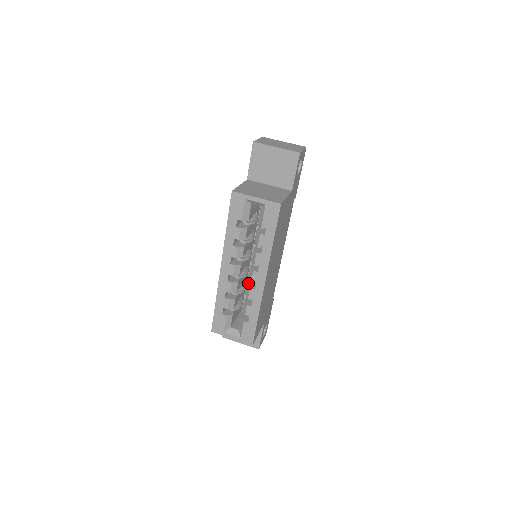
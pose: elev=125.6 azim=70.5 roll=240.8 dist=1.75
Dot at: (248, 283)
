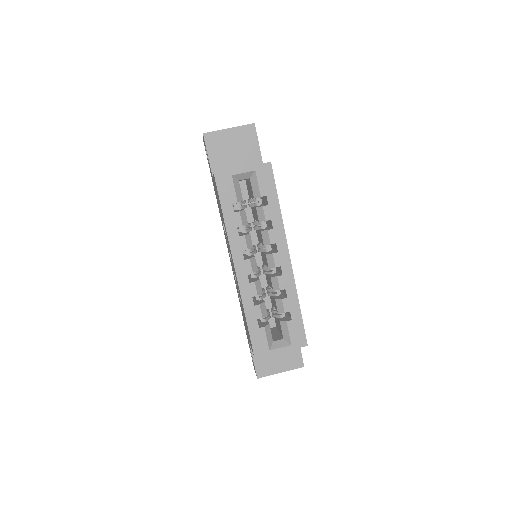
Dot at: (270, 276)
